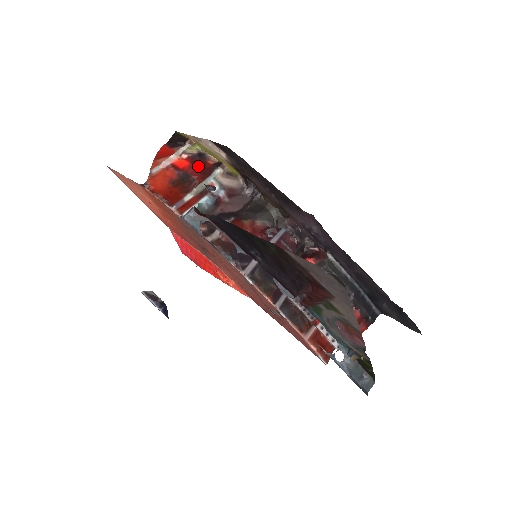
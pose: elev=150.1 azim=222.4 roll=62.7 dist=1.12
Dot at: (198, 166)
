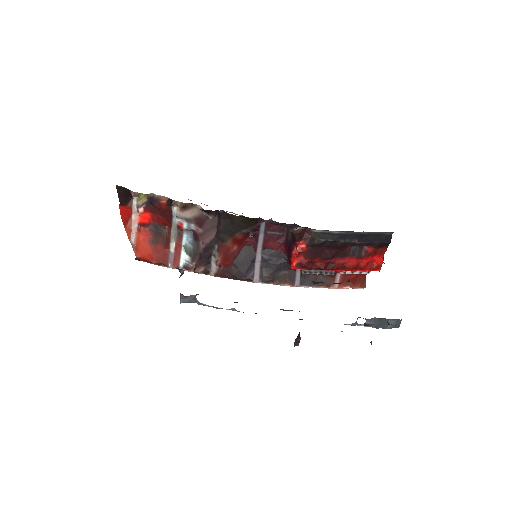
Dot at: (157, 212)
